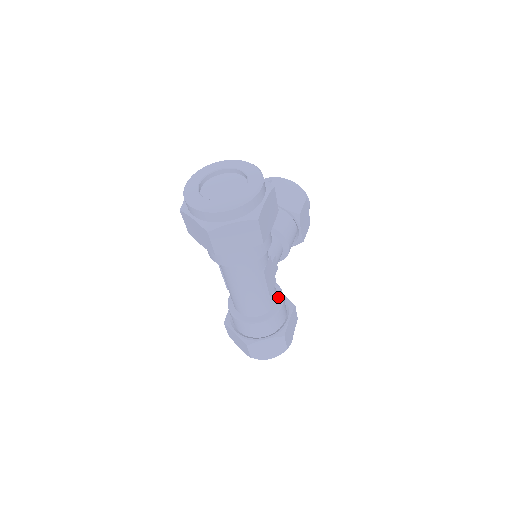
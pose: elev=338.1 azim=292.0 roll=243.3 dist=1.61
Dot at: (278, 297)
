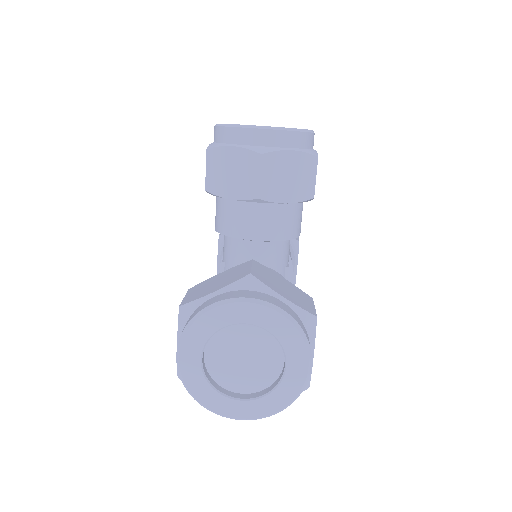
Dot at: occluded
